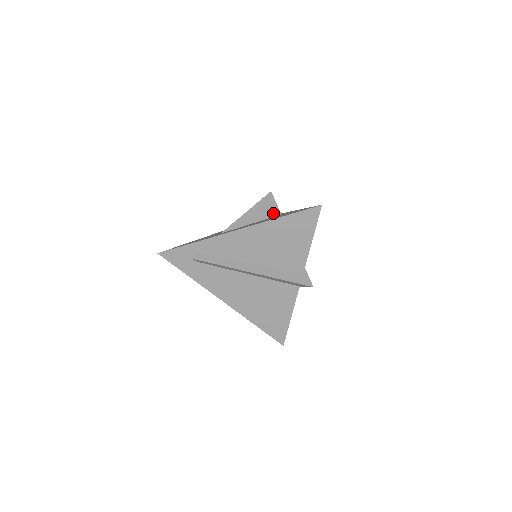
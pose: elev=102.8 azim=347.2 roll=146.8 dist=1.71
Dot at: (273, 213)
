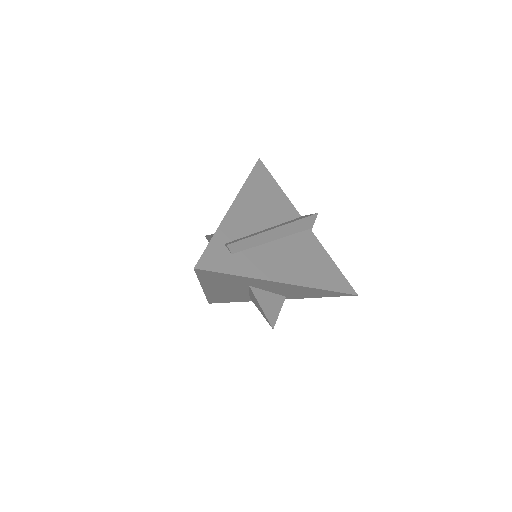
Dot at: occluded
